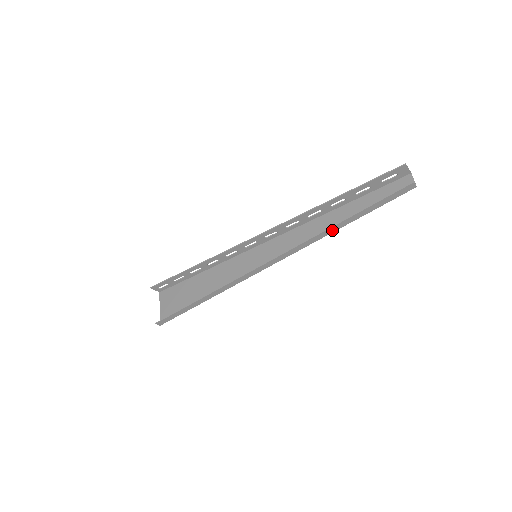
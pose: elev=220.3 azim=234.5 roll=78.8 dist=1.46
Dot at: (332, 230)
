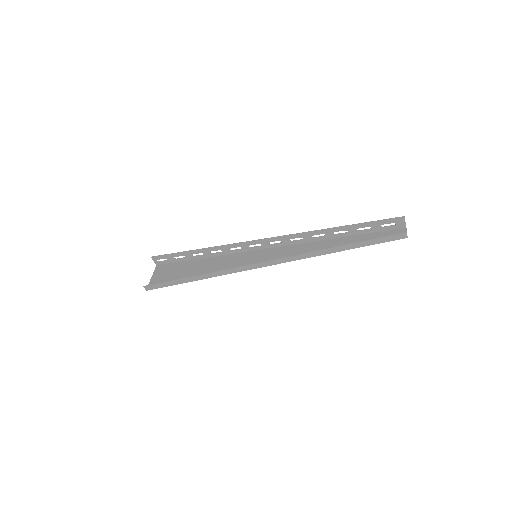
Dot at: (329, 251)
